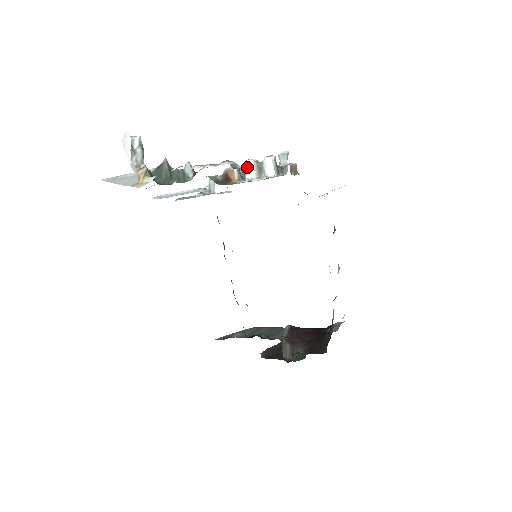
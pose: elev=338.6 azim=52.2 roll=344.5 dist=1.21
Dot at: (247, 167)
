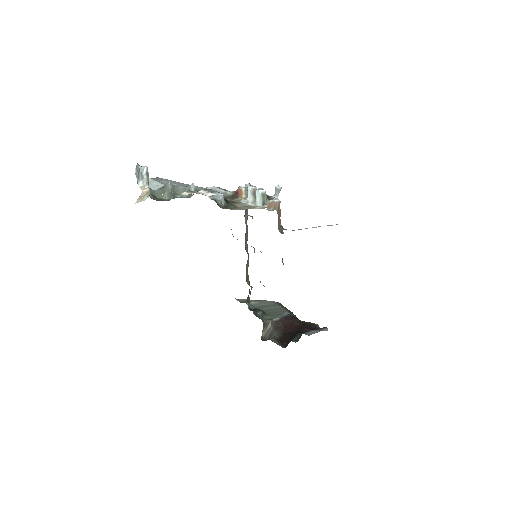
Dot at: (248, 191)
